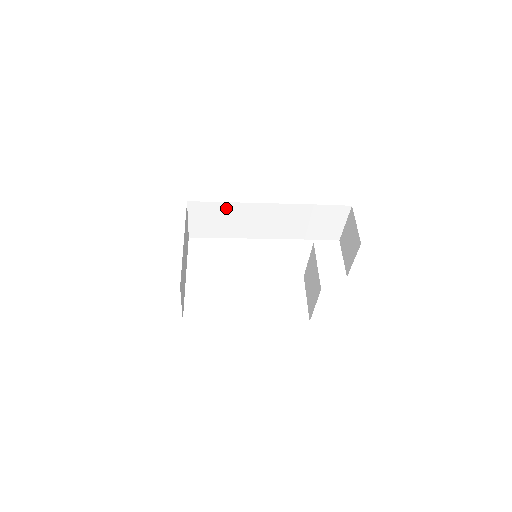
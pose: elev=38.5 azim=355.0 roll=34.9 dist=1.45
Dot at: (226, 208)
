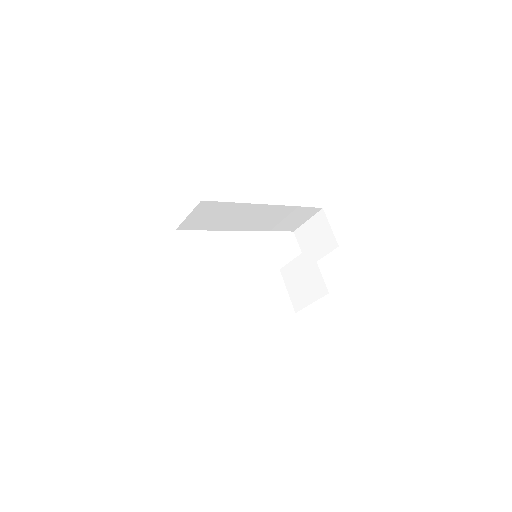
Dot at: (230, 207)
